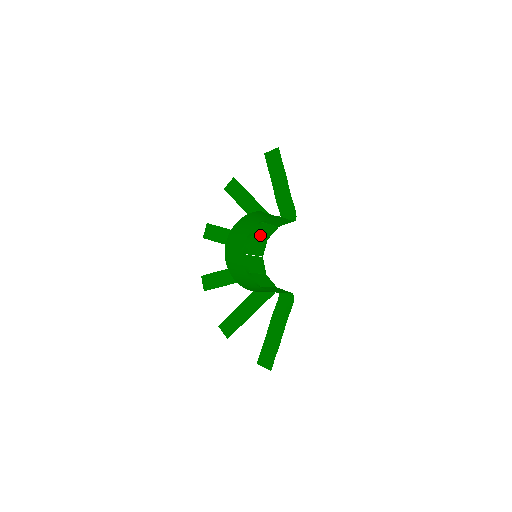
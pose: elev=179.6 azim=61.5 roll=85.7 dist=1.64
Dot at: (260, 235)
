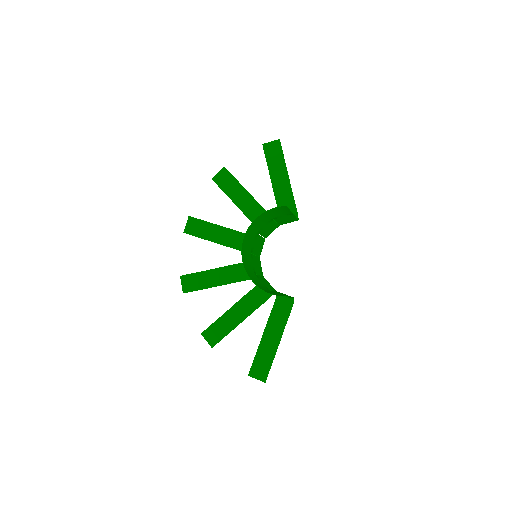
Dot at: (264, 233)
